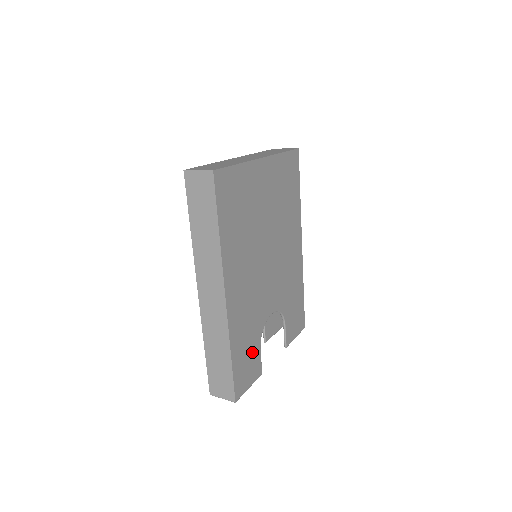
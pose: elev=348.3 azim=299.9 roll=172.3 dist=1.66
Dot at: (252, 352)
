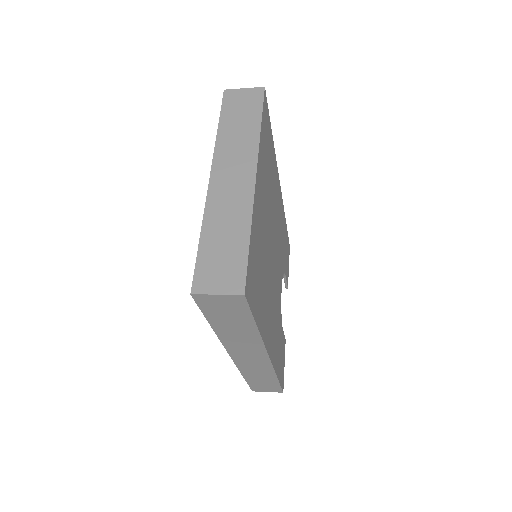
Dot at: (281, 344)
